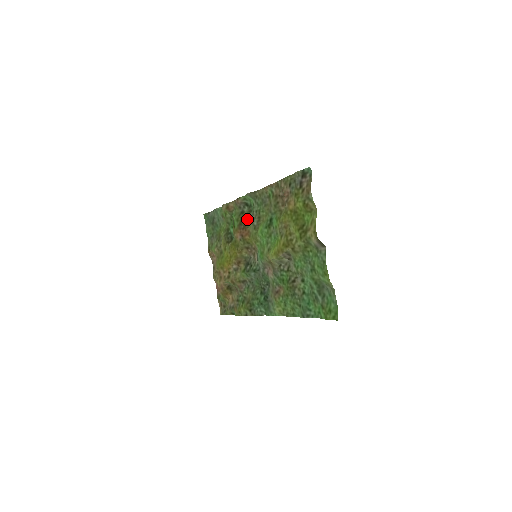
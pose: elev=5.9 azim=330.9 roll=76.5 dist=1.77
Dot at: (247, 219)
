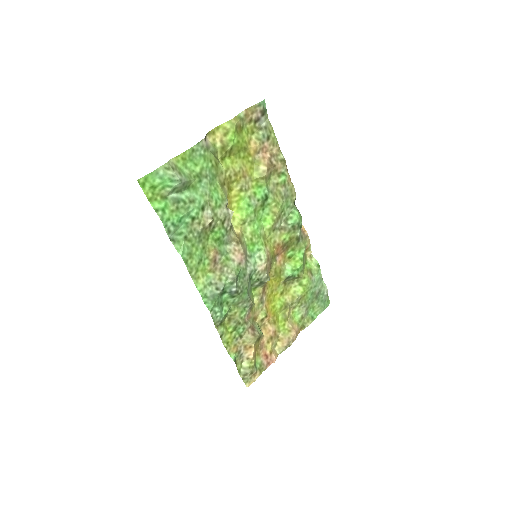
Dot at: (289, 237)
